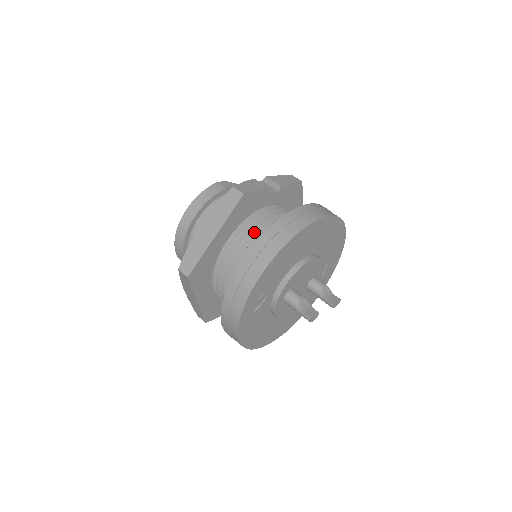
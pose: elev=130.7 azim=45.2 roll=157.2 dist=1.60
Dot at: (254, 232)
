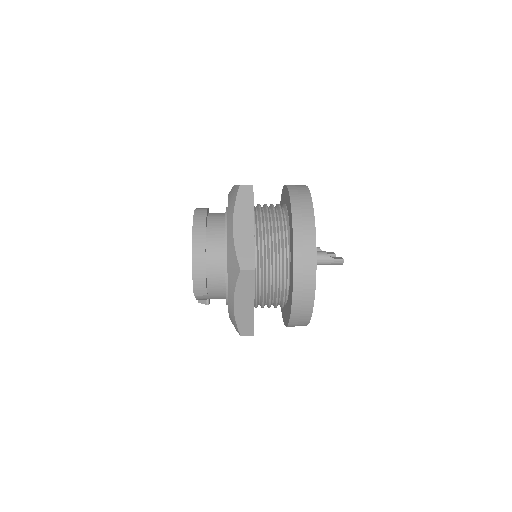
Dot at: (269, 217)
